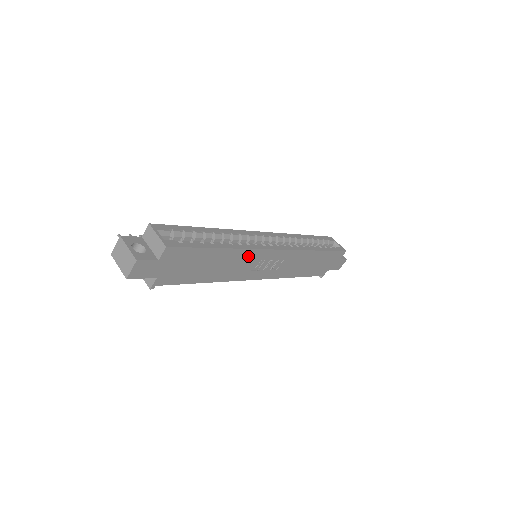
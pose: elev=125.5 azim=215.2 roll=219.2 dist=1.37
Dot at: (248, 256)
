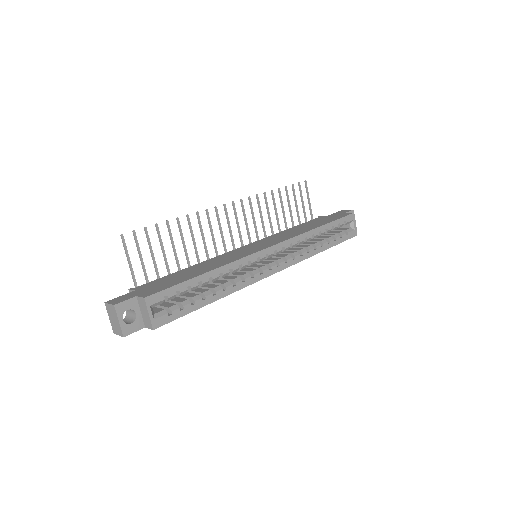
Dot at: occluded
